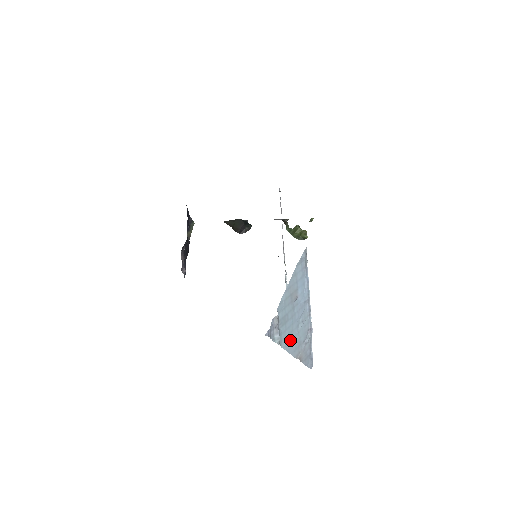
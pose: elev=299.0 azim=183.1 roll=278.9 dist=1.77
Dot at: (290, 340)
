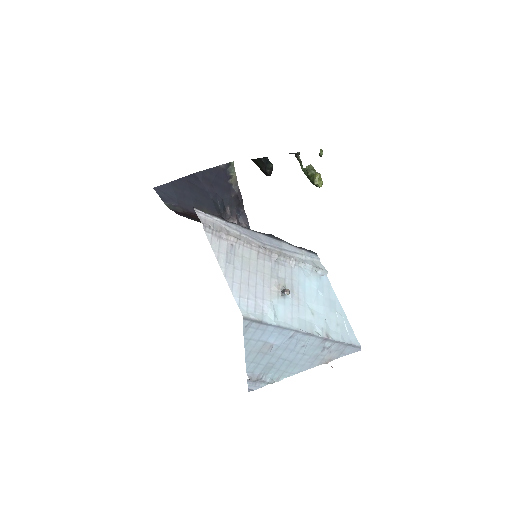
Dot at: (295, 366)
